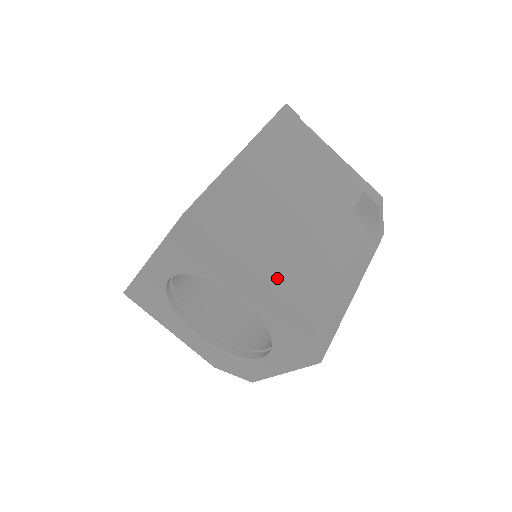
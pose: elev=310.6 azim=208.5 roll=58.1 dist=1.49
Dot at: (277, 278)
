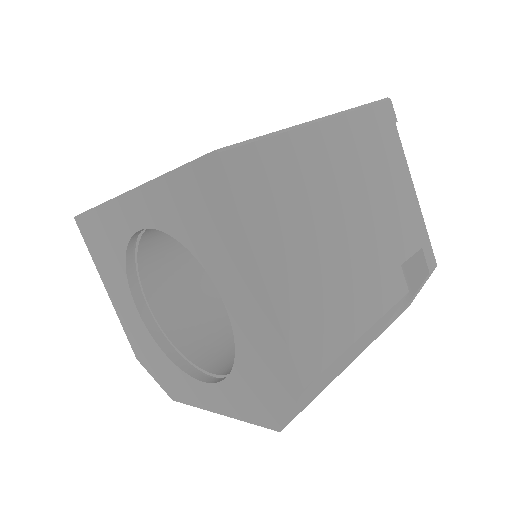
Dot at: (289, 301)
